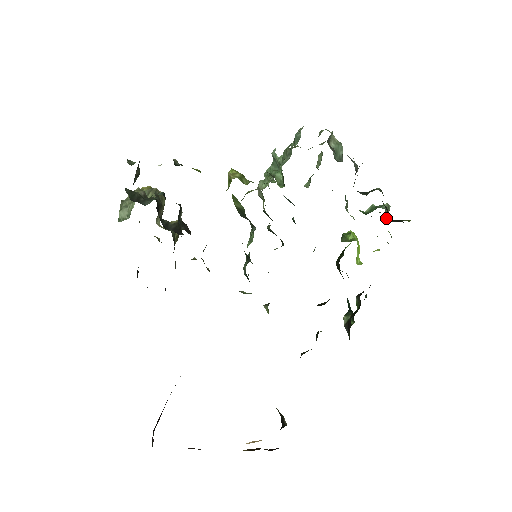
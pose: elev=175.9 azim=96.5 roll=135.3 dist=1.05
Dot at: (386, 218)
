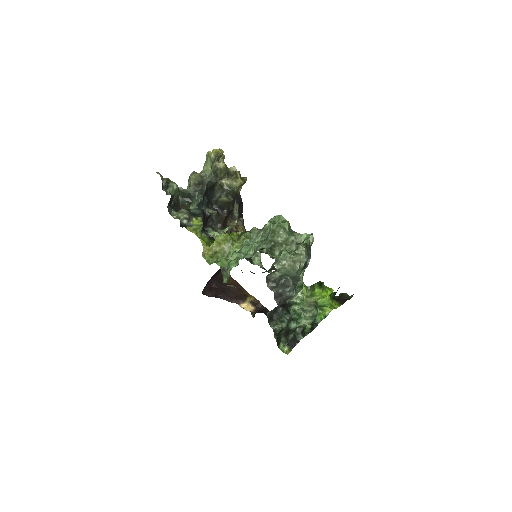
Dot at: occluded
